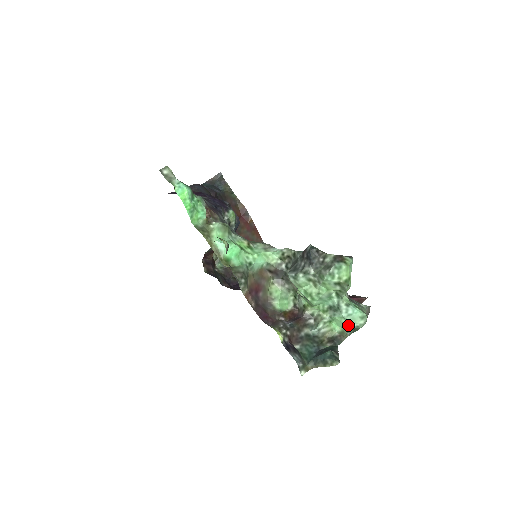
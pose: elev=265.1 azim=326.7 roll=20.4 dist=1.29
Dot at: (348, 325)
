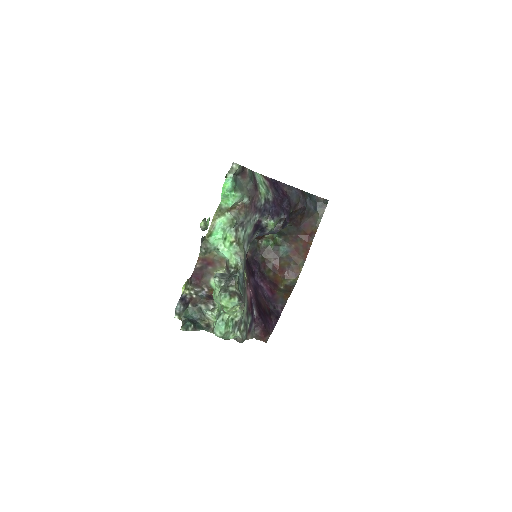
Dot at: (214, 328)
